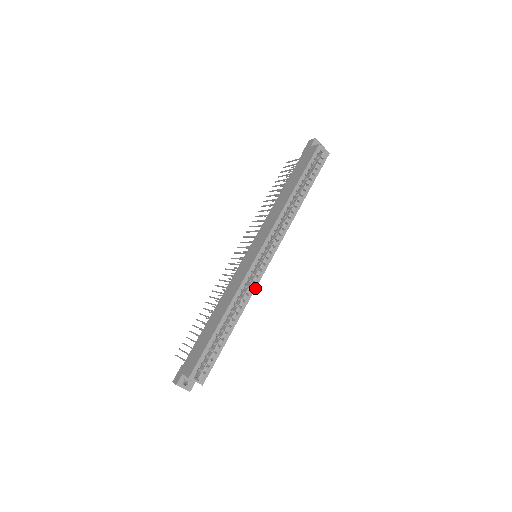
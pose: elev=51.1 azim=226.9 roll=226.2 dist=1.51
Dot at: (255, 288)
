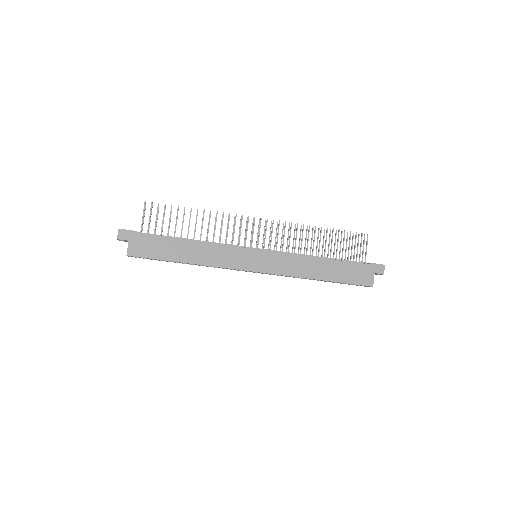
Dot at: occluded
